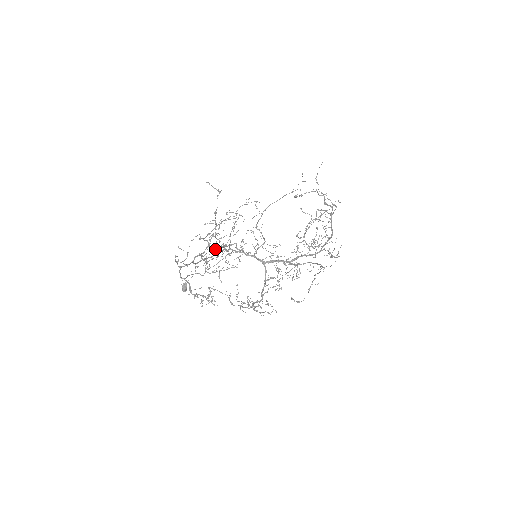
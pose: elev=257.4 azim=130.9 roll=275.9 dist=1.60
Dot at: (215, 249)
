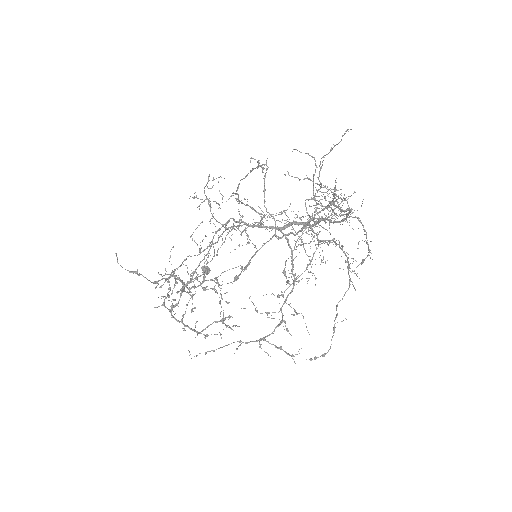
Dot at: occluded
